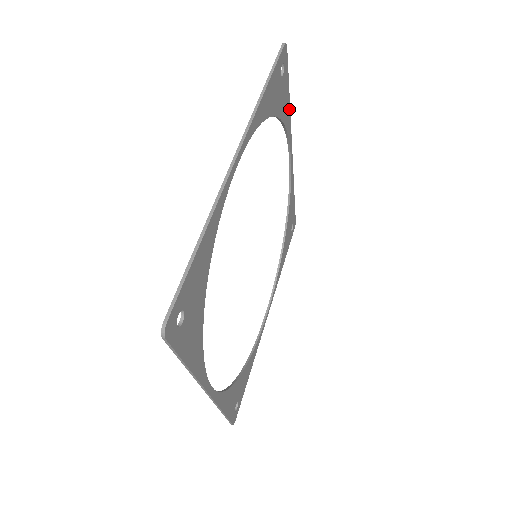
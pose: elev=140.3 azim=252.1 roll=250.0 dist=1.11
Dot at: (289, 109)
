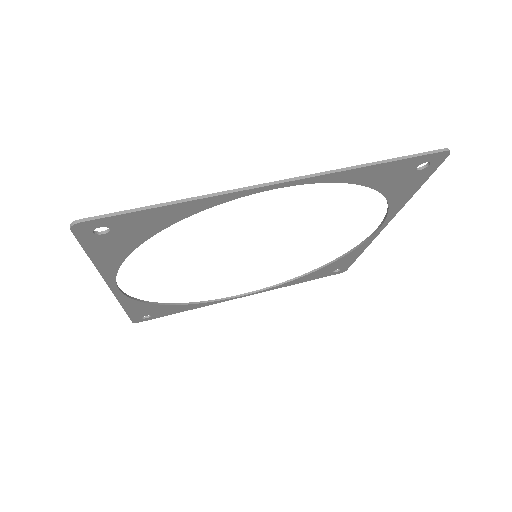
Dot at: (409, 197)
